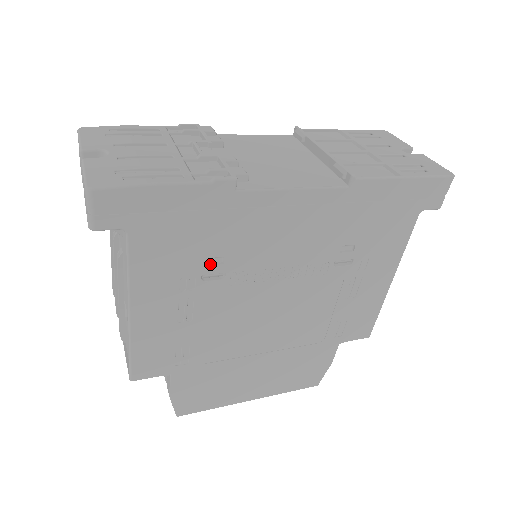
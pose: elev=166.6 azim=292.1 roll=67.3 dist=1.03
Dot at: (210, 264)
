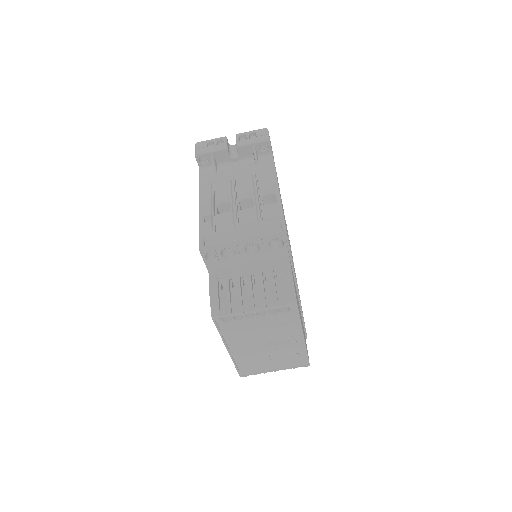
Dot at: occluded
